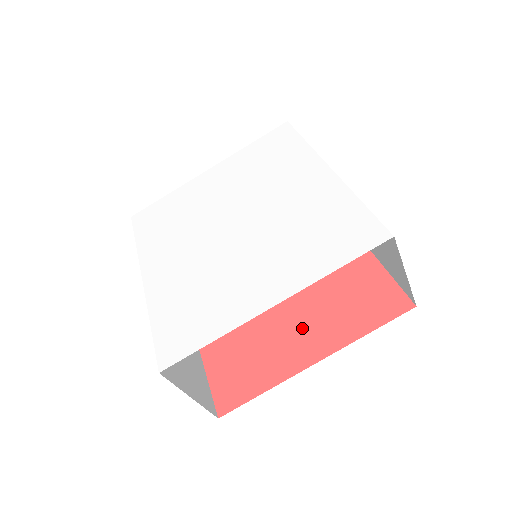
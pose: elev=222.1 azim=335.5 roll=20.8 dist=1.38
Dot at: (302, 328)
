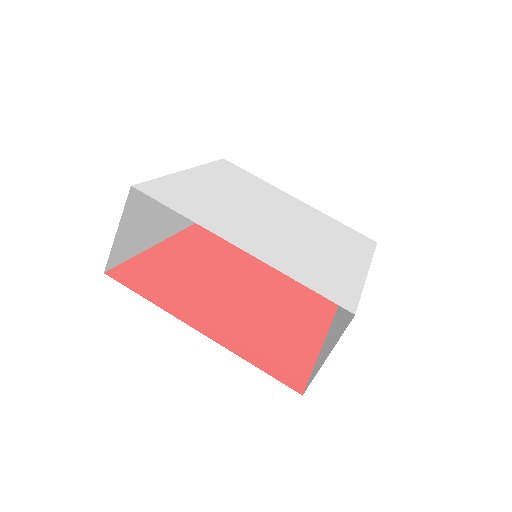
Dot at: (293, 320)
